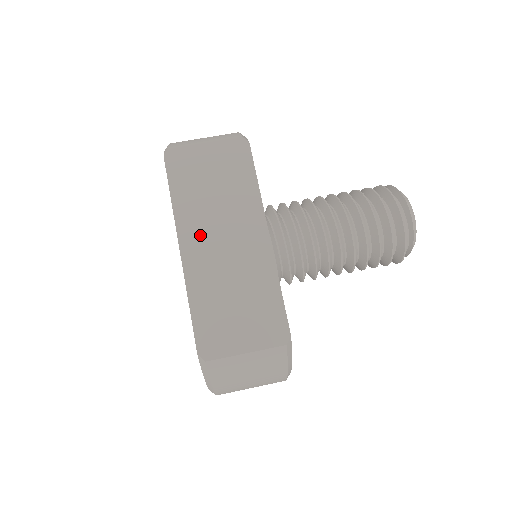
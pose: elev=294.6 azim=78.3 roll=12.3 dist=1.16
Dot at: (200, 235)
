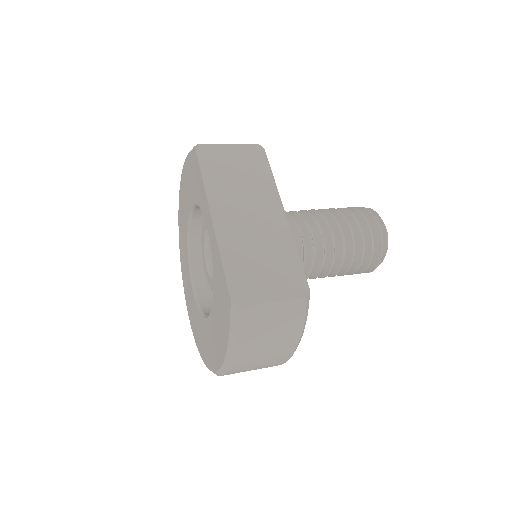
Dot at: (228, 208)
